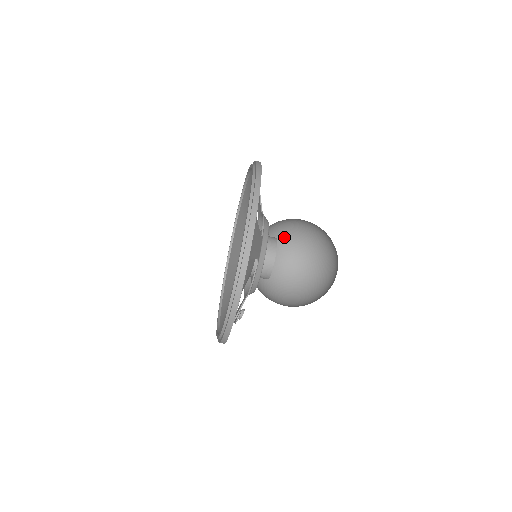
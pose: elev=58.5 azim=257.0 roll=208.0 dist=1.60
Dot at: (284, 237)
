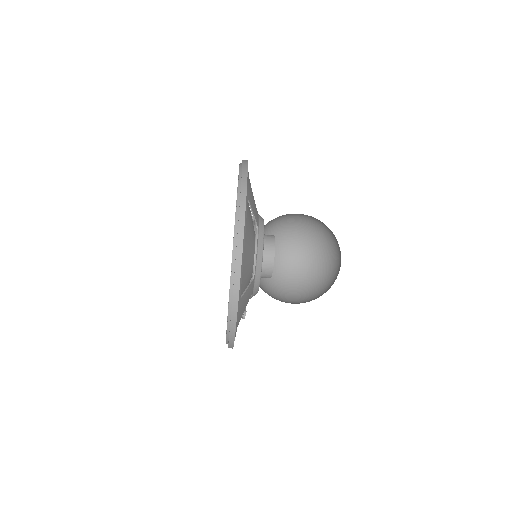
Dot at: (290, 214)
